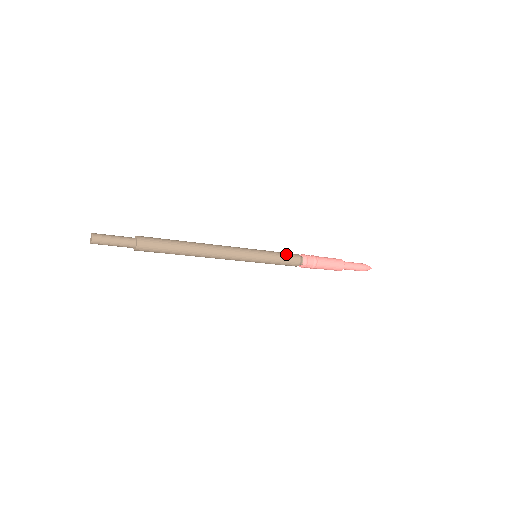
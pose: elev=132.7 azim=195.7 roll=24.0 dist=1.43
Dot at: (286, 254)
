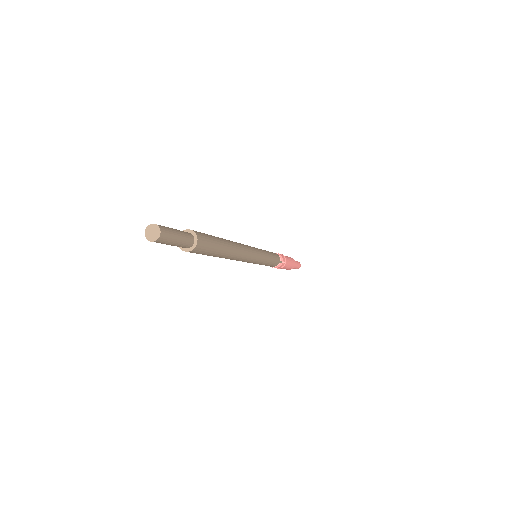
Dot at: occluded
